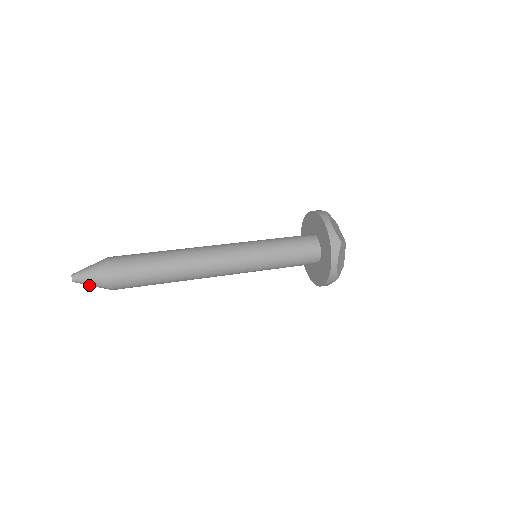
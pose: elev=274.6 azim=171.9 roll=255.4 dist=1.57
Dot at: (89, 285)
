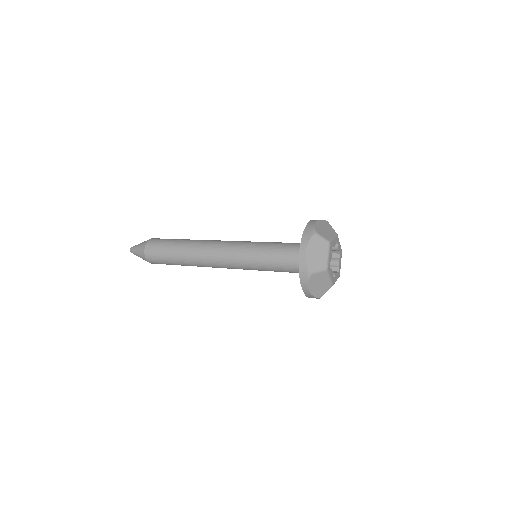
Dot at: occluded
